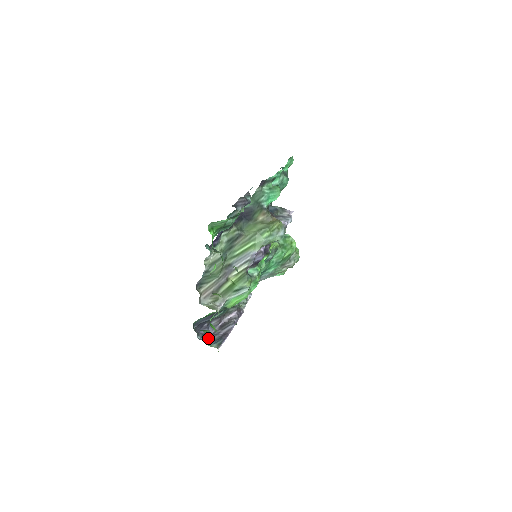
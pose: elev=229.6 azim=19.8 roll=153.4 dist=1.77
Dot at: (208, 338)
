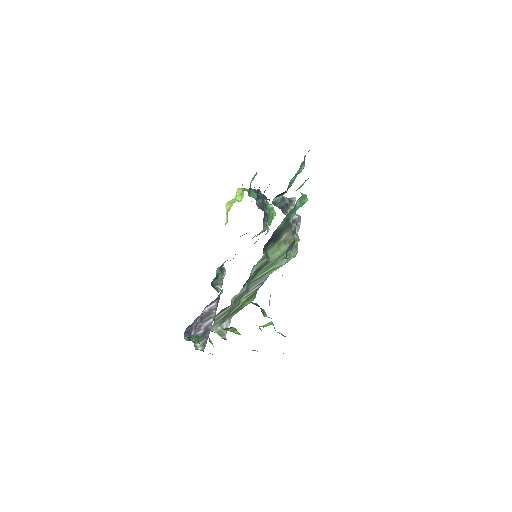
Dot at: occluded
